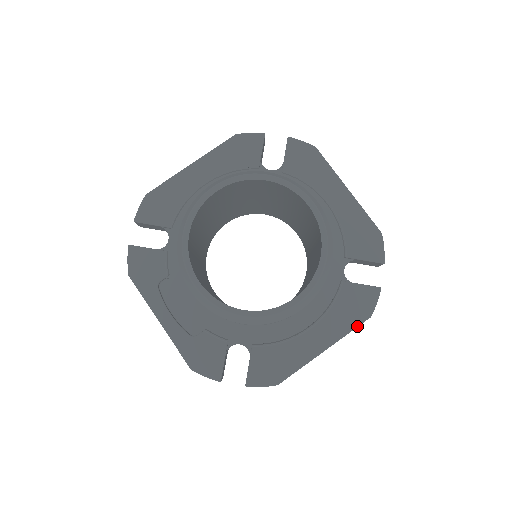
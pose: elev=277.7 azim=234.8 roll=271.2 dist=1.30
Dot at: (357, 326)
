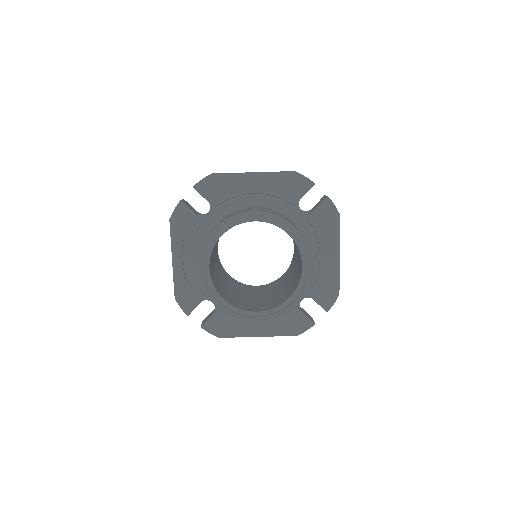
Dot at: occluded
